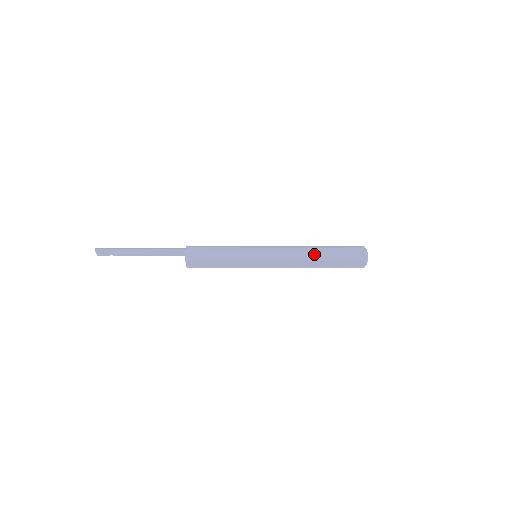
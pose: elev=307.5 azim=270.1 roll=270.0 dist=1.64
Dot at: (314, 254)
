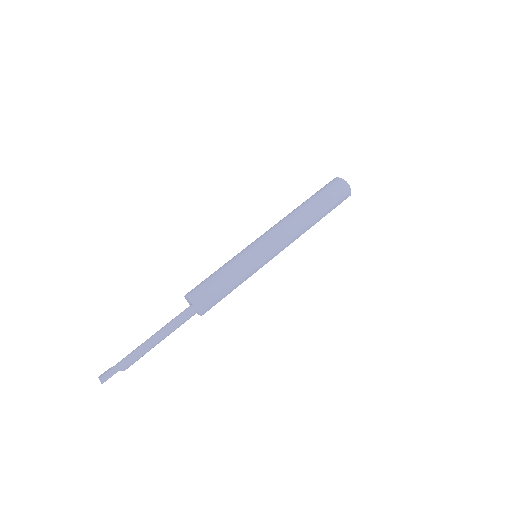
Dot at: (311, 223)
